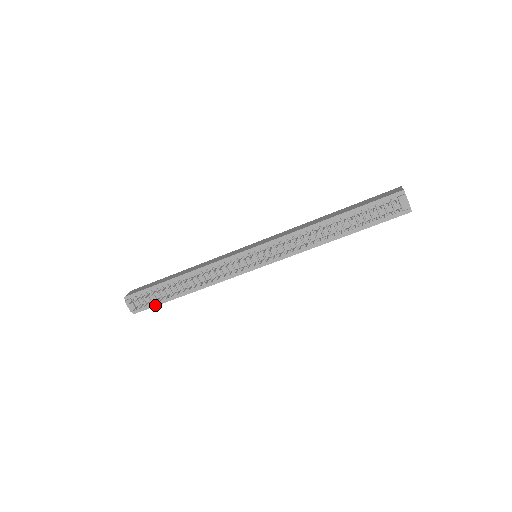
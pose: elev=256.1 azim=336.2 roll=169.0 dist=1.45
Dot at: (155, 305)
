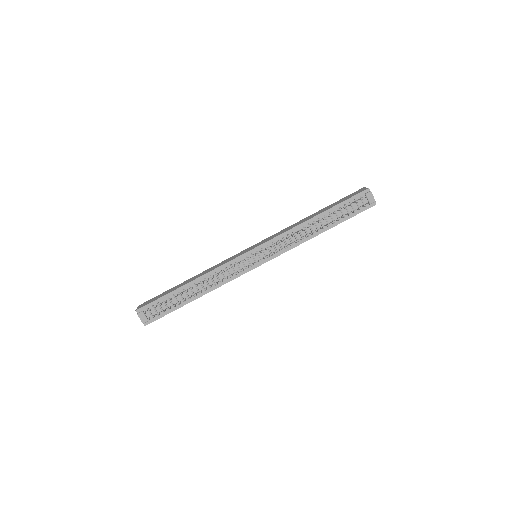
Dot at: (167, 313)
